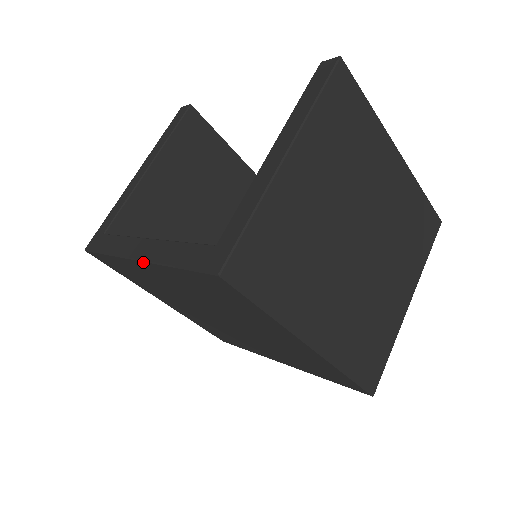
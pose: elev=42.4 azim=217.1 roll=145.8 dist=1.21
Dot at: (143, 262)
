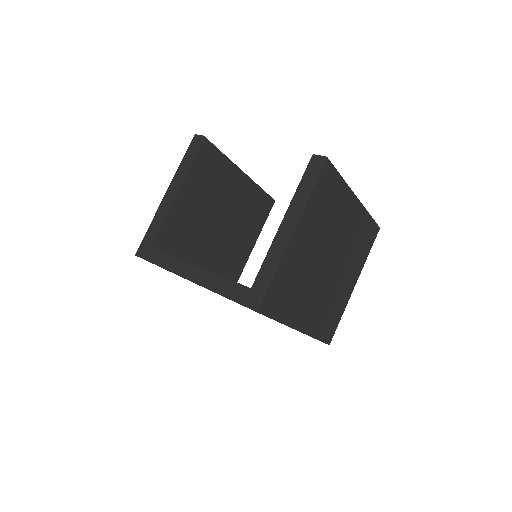
Dot at: occluded
